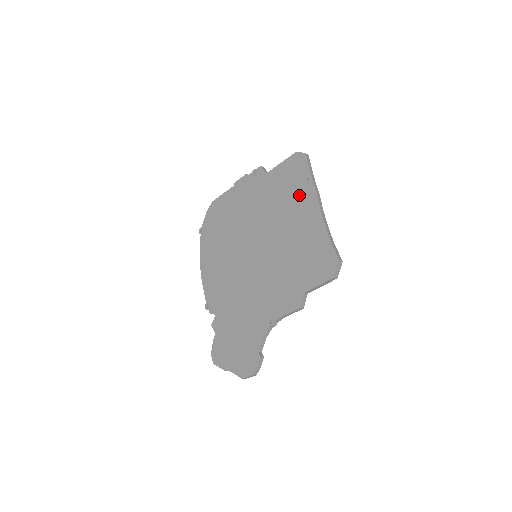
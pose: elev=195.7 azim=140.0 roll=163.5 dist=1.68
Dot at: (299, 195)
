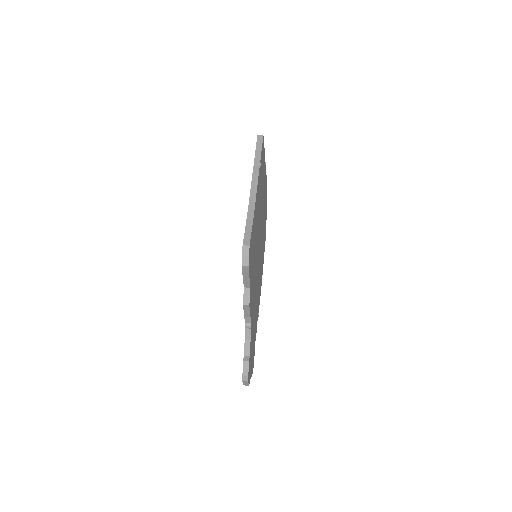
Dot at: occluded
